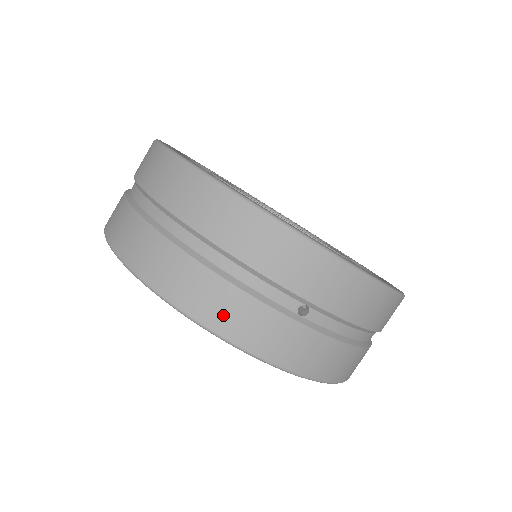
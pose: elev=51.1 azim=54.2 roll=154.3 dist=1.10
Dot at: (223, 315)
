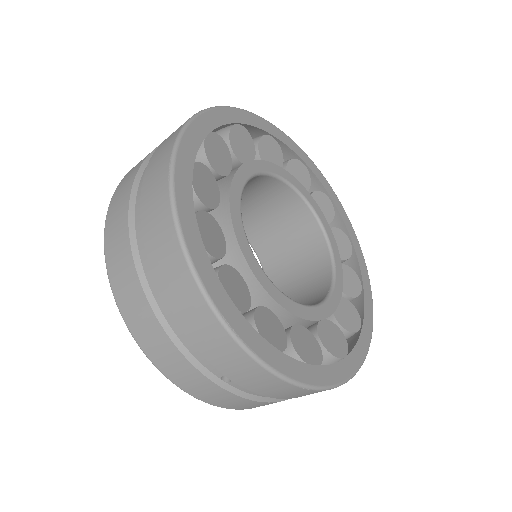
Dot at: (157, 352)
